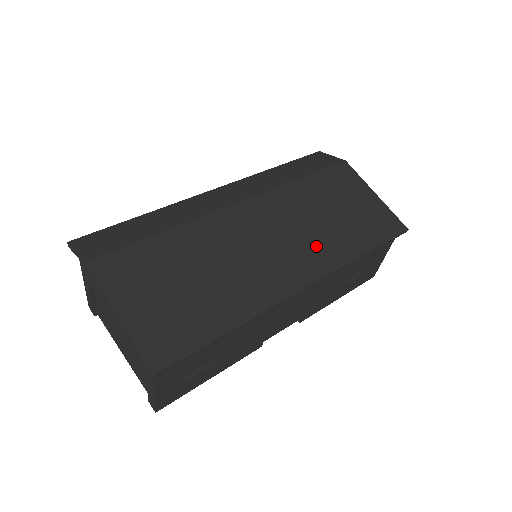
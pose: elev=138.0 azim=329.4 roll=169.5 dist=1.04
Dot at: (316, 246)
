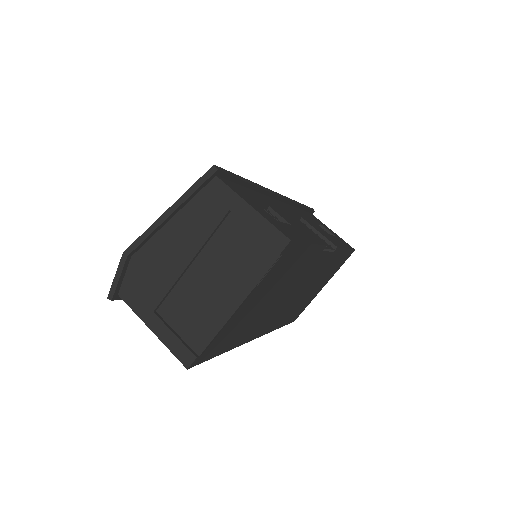
Dot at: occluded
